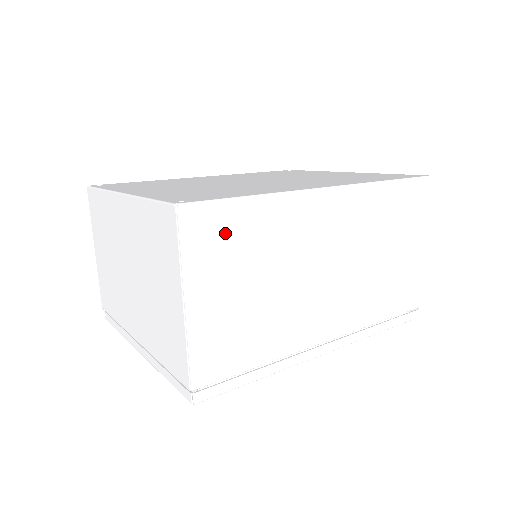
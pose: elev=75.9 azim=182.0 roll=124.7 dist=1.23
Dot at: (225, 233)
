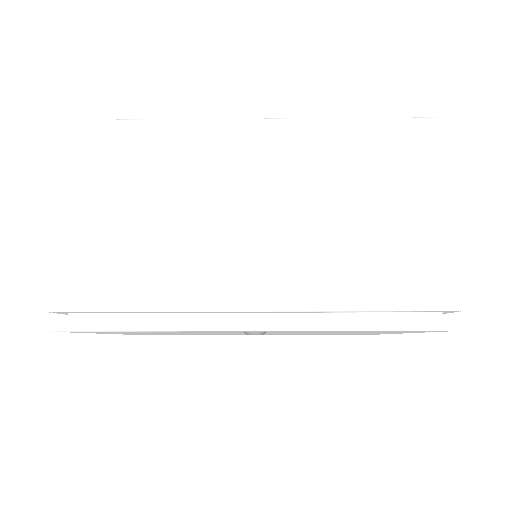
Dot at: (111, 151)
